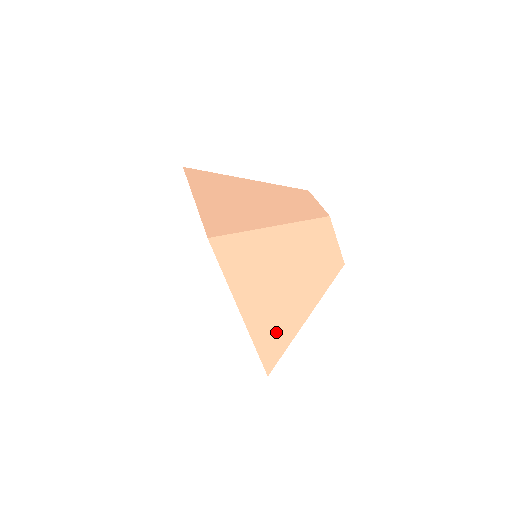
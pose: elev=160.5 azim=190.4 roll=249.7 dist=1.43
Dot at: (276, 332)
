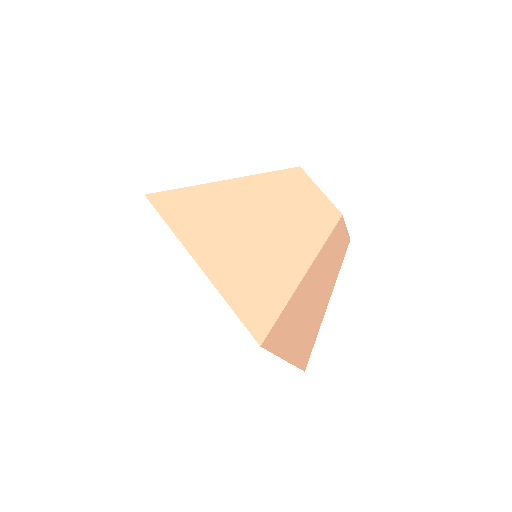
Dot at: (308, 342)
